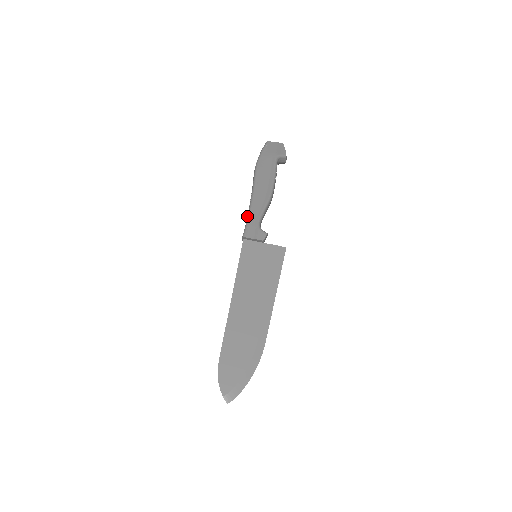
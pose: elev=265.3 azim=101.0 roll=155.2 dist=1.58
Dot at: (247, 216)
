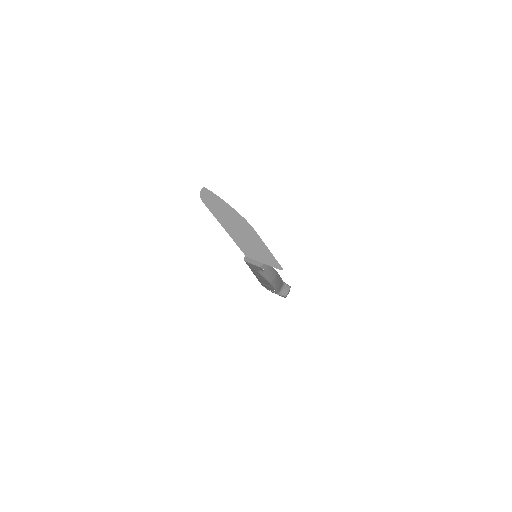
Dot at: occluded
